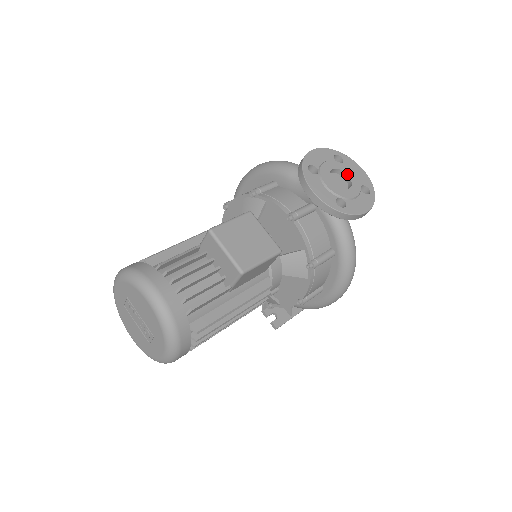
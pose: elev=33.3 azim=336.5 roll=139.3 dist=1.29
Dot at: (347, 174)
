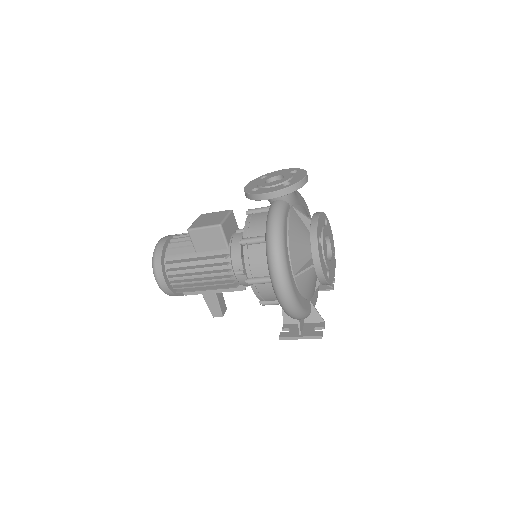
Dot at: (284, 177)
